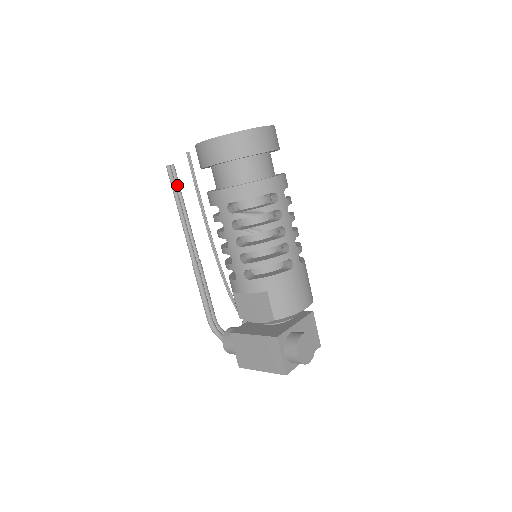
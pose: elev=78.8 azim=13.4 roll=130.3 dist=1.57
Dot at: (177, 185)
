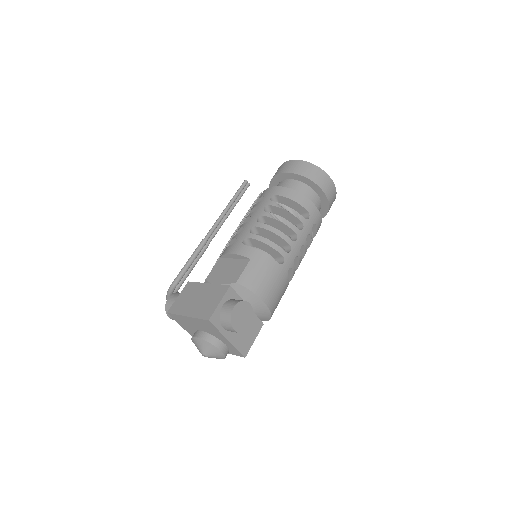
Dot at: (241, 194)
